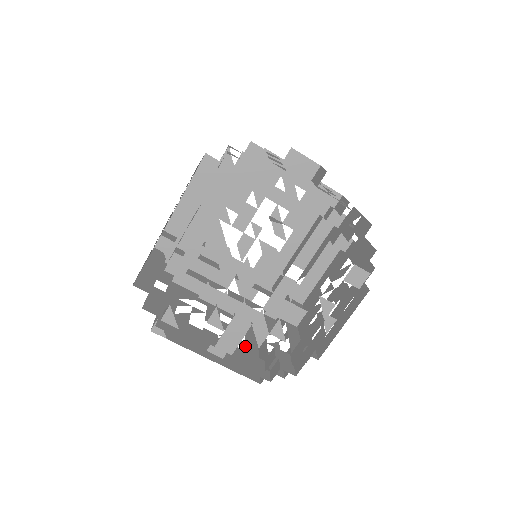
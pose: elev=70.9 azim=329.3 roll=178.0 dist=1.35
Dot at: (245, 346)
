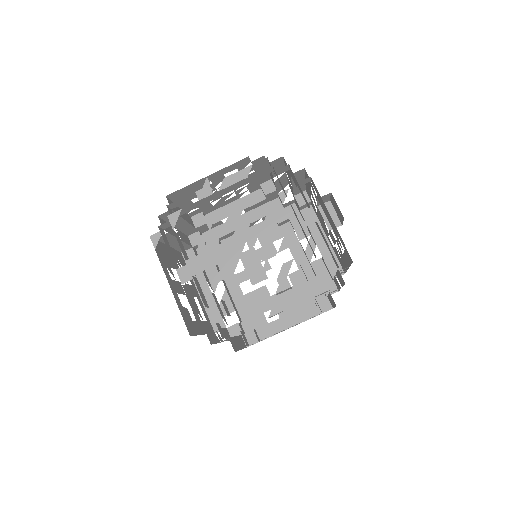
Dot at: occluded
